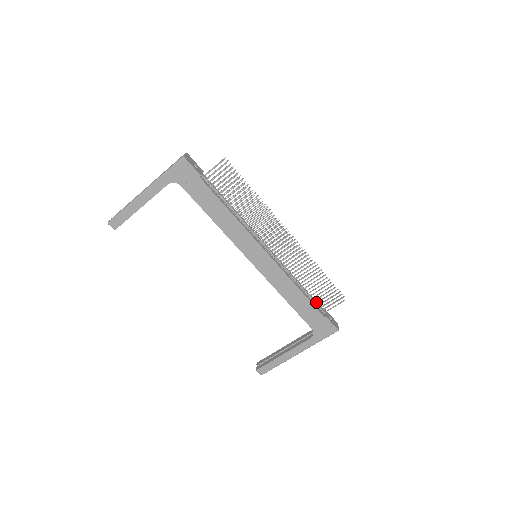
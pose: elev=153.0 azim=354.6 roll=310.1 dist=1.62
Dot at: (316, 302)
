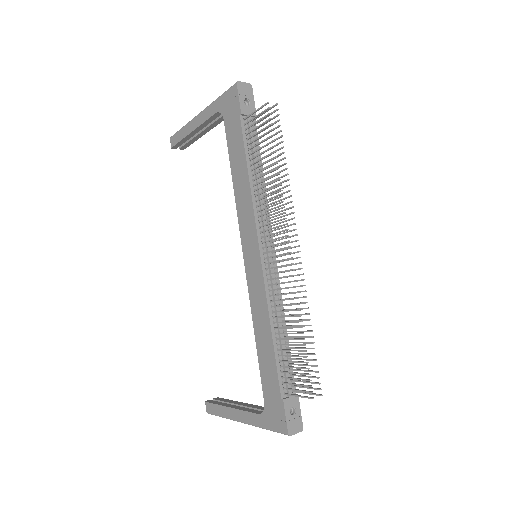
Dot at: (284, 370)
